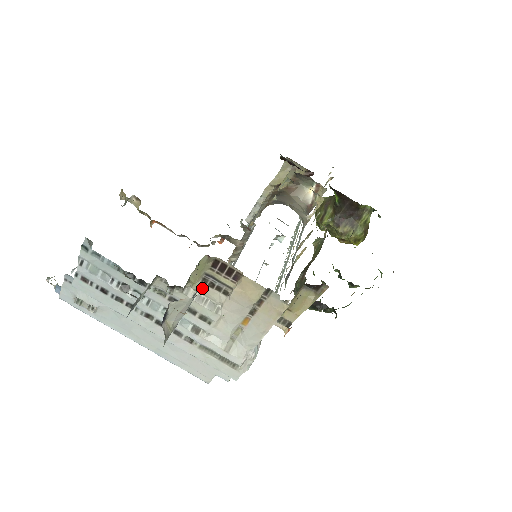
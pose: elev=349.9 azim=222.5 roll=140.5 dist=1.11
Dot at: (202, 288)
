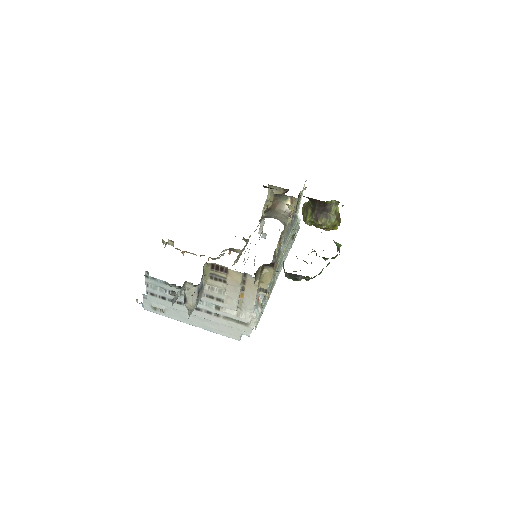
Dot at: (212, 282)
